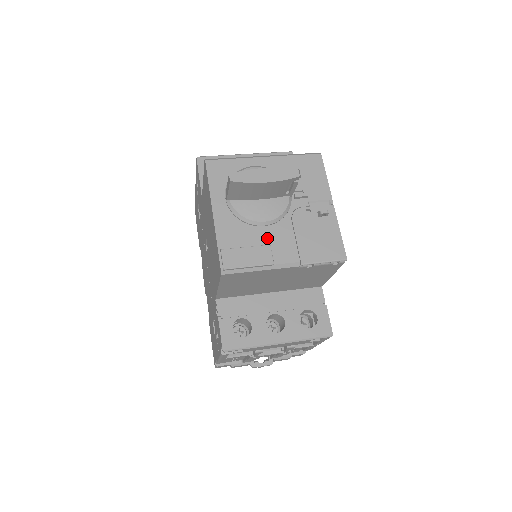
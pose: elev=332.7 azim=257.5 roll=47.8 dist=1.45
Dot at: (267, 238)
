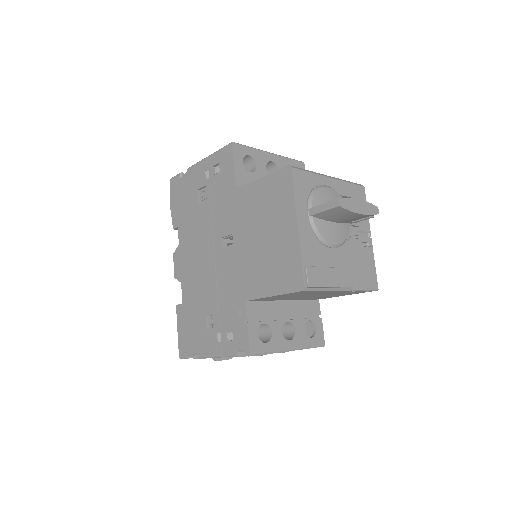
Dot at: (334, 260)
